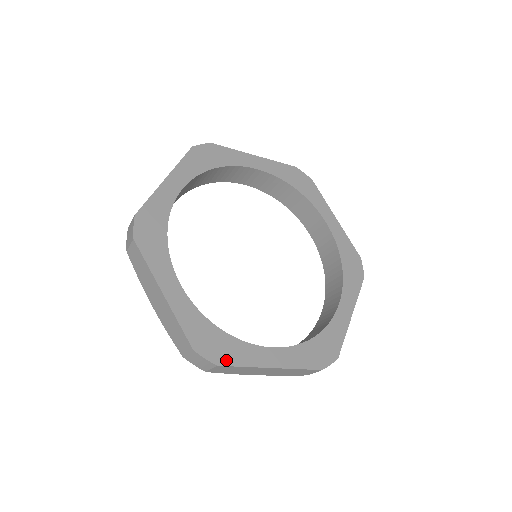
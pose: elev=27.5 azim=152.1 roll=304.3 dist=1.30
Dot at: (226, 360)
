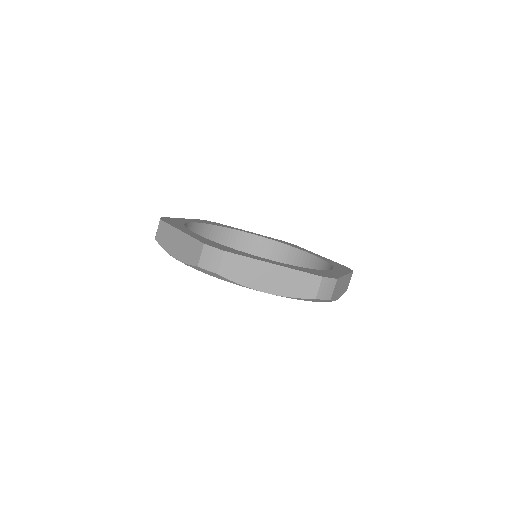
Dot at: (232, 252)
